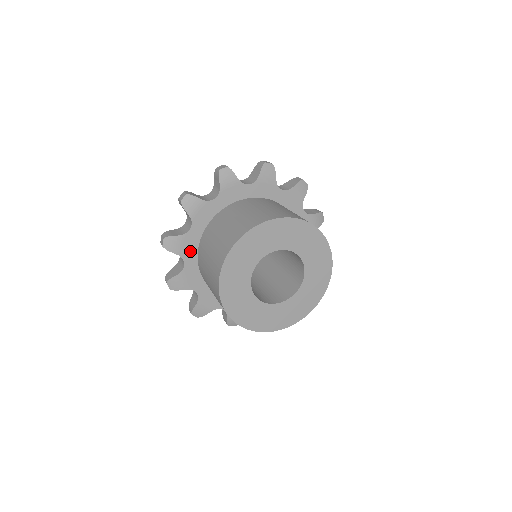
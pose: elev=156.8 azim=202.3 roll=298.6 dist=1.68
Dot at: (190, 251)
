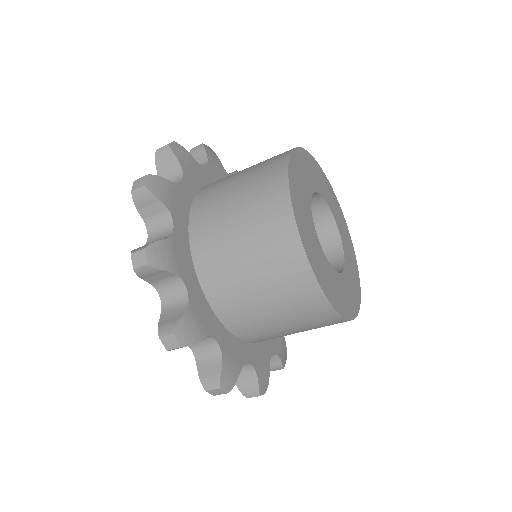
Dot at: (192, 180)
